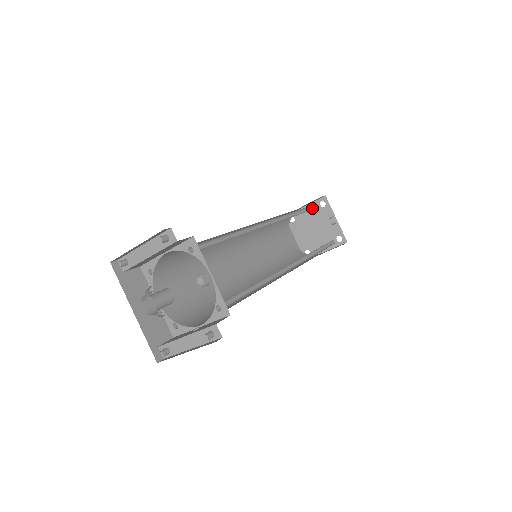
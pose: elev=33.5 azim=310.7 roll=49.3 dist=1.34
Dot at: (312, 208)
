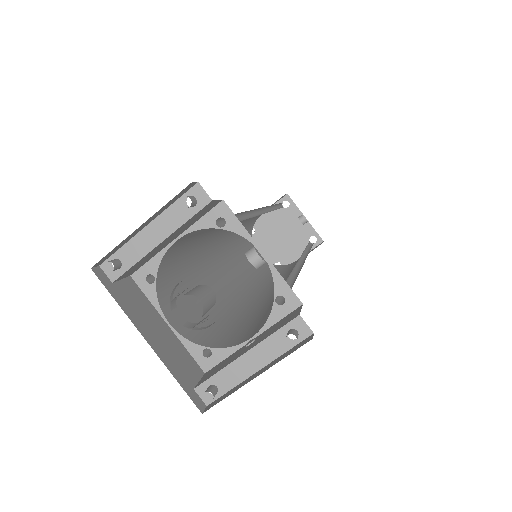
Dot at: (281, 207)
